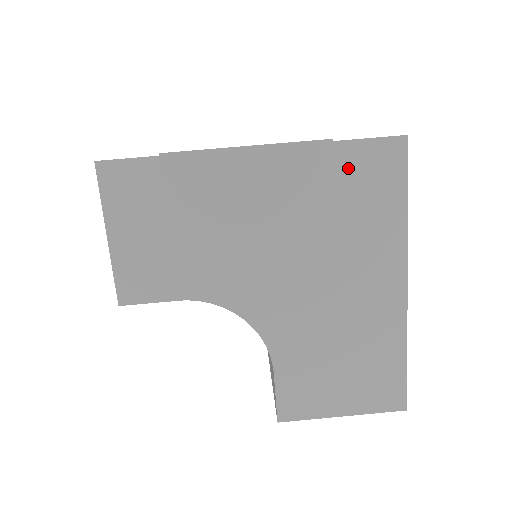
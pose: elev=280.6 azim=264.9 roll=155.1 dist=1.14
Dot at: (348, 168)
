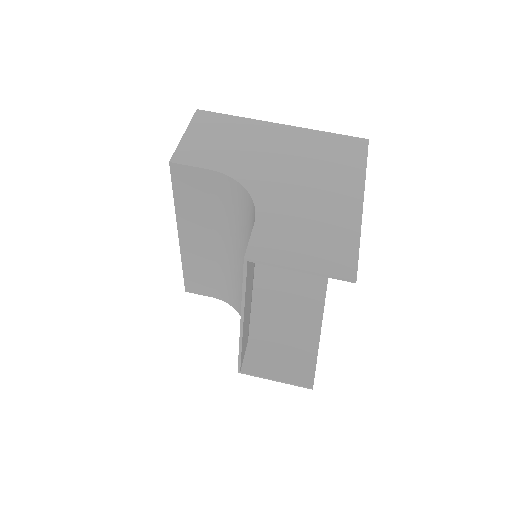
Dot at: (333, 143)
